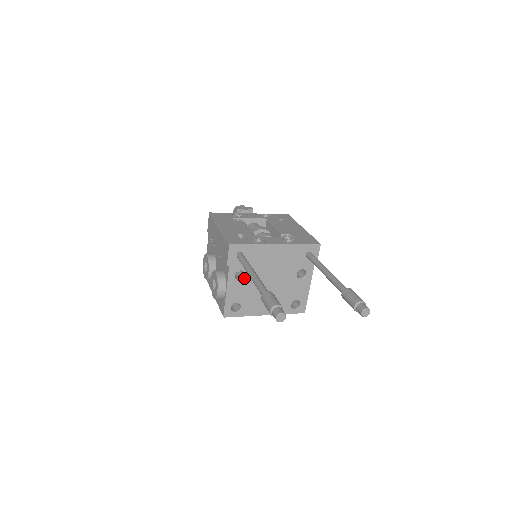
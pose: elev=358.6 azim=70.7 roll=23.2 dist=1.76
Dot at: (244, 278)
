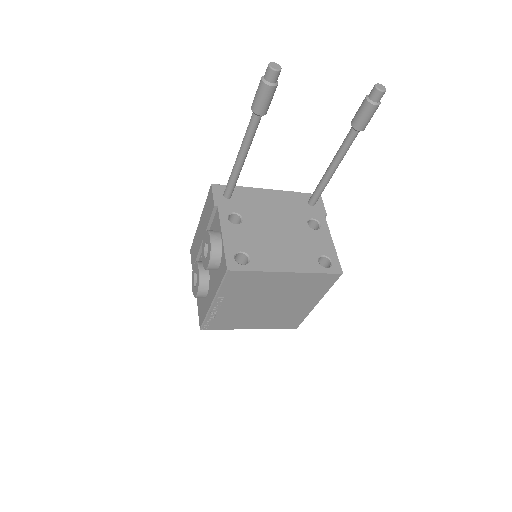
Dot at: (241, 222)
